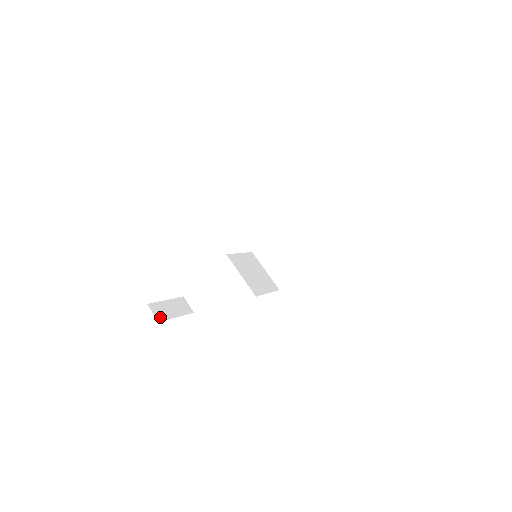
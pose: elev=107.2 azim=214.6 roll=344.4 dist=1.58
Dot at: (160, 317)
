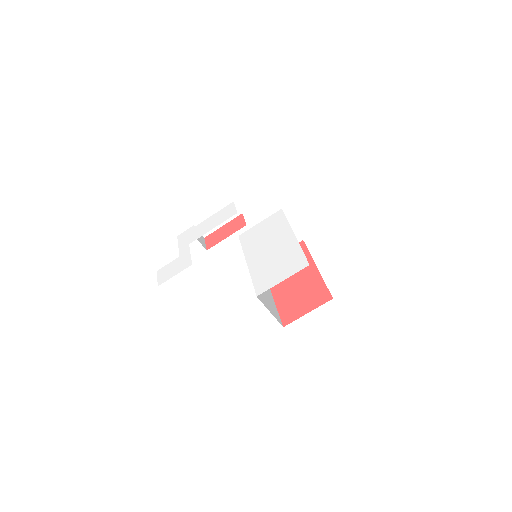
Dot at: (206, 233)
